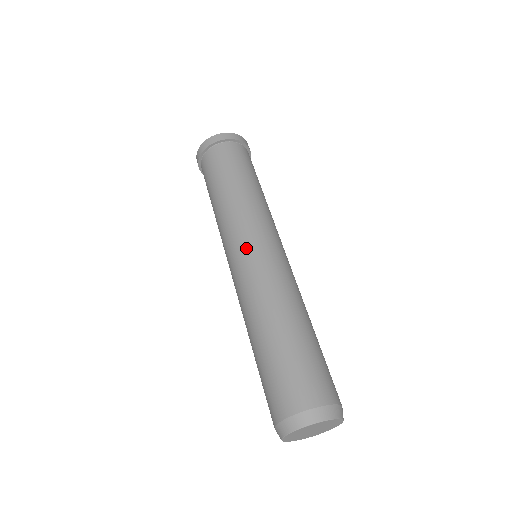
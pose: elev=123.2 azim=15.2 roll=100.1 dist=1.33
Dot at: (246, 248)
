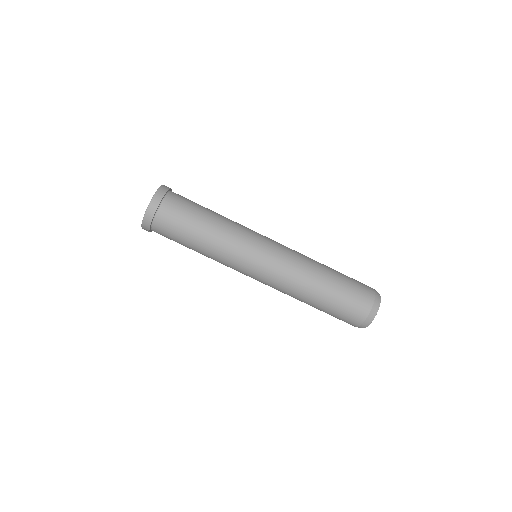
Dot at: (251, 277)
